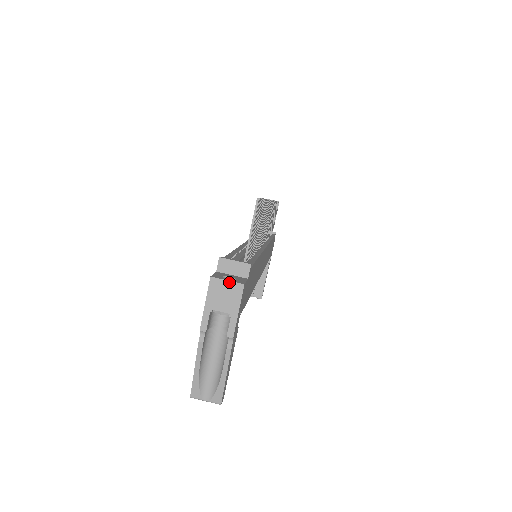
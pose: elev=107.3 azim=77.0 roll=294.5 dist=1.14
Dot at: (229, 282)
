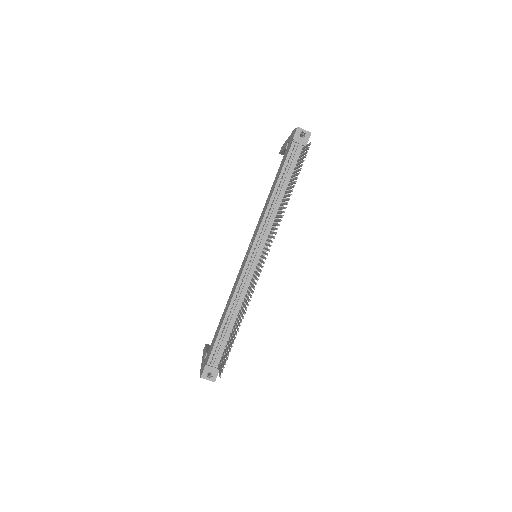
Dot at: occluded
